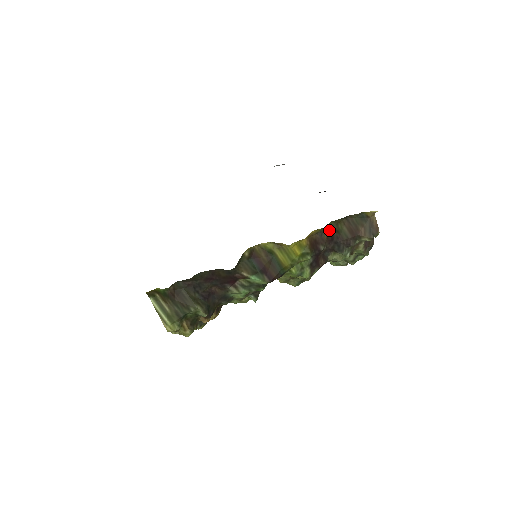
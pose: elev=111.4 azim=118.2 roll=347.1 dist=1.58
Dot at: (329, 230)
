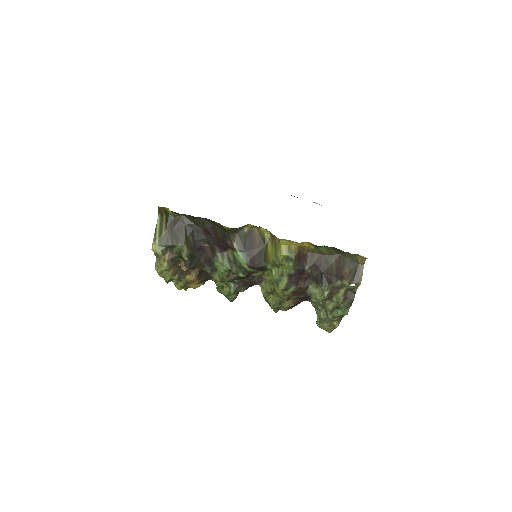
Dot at: (320, 256)
